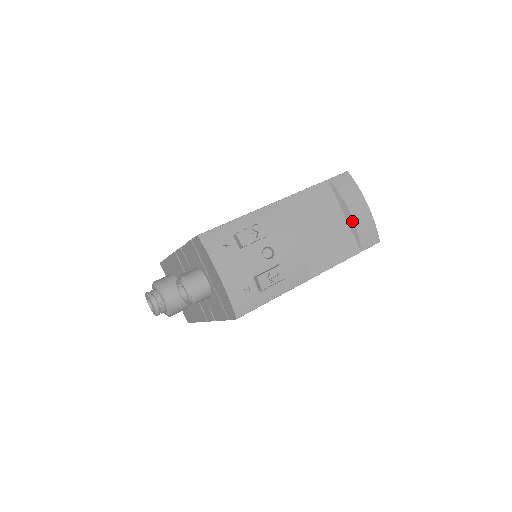
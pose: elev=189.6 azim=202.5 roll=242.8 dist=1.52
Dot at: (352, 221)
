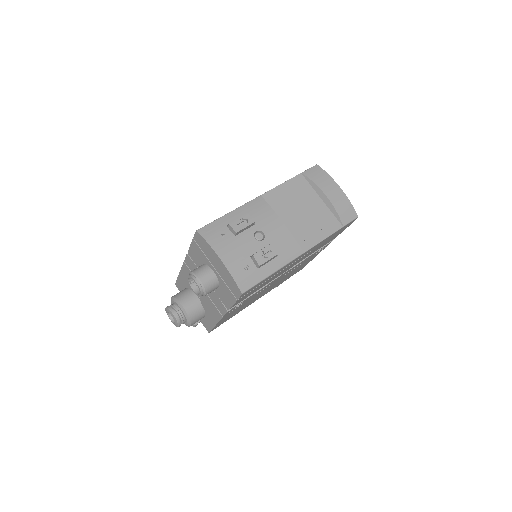
Dot at: (329, 202)
